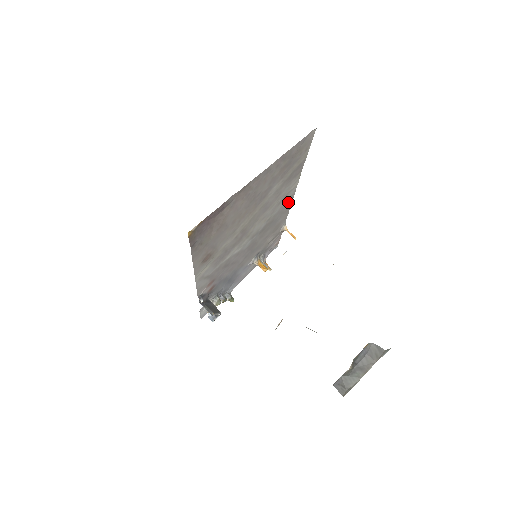
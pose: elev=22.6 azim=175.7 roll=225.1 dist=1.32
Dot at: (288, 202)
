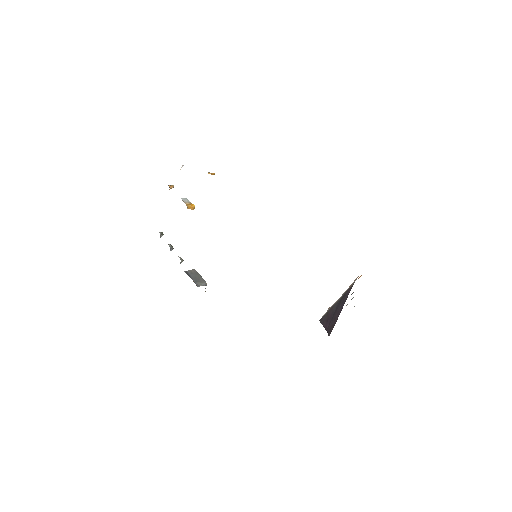
Dot at: occluded
